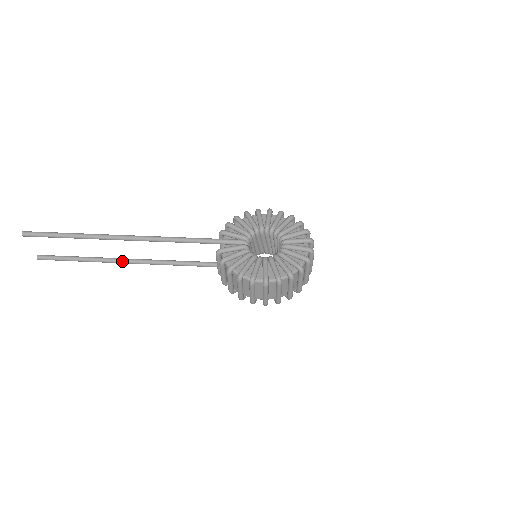
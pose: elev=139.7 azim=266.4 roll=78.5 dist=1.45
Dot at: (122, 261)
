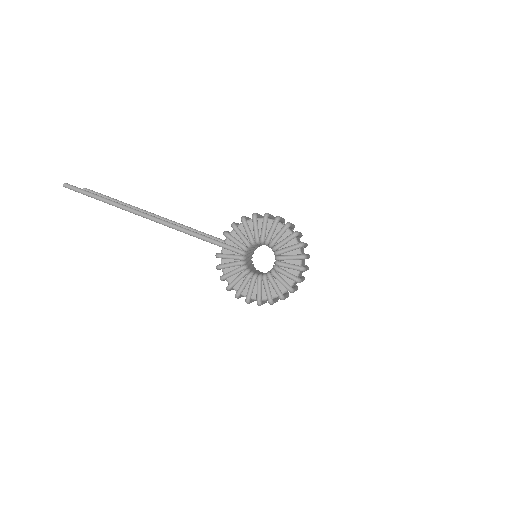
Dot at: occluded
